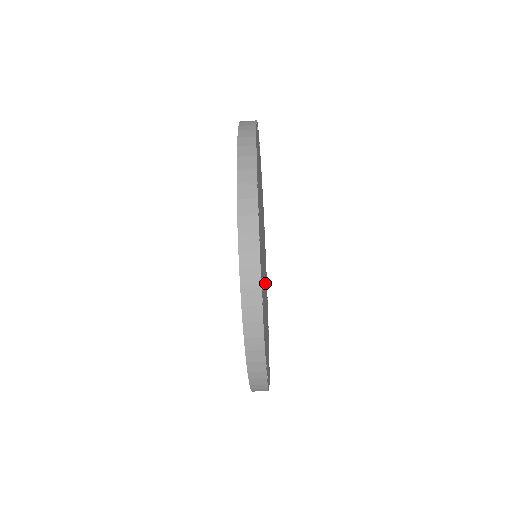
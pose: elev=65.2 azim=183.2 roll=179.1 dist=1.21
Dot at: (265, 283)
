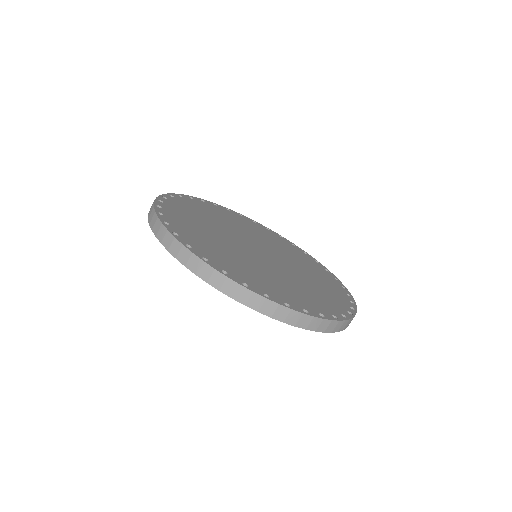
Dot at: (280, 256)
